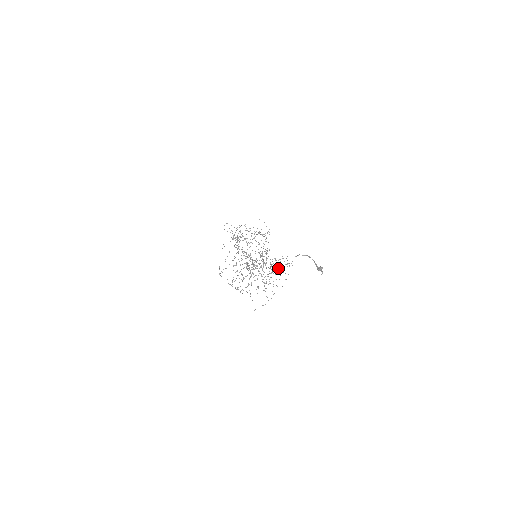
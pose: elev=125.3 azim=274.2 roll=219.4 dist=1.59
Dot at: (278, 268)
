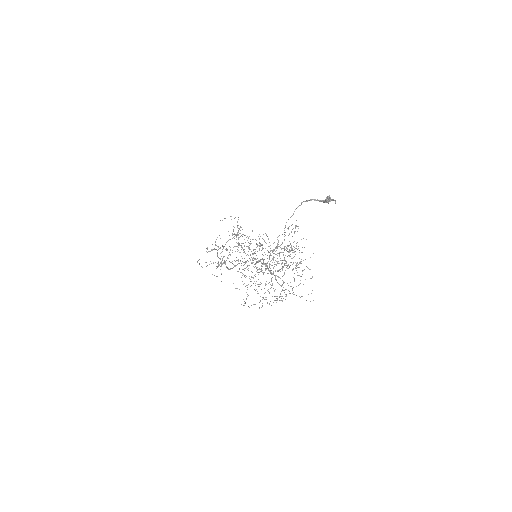
Dot at: occluded
